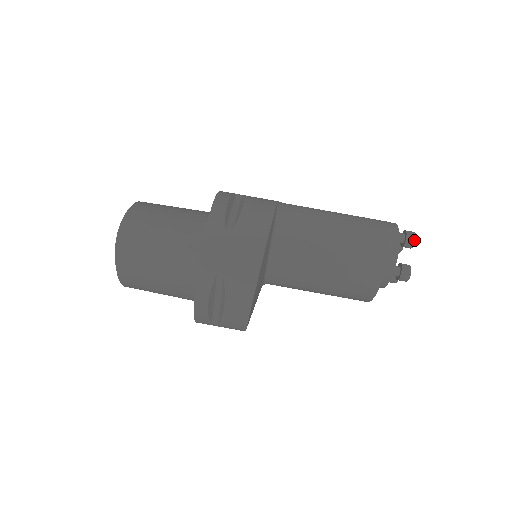
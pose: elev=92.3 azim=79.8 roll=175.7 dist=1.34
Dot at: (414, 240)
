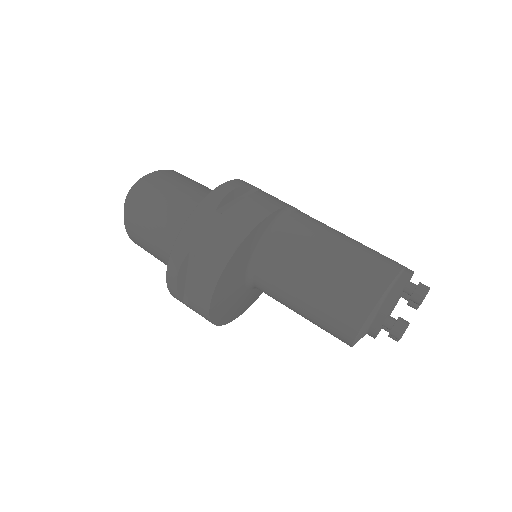
Dot at: (423, 295)
